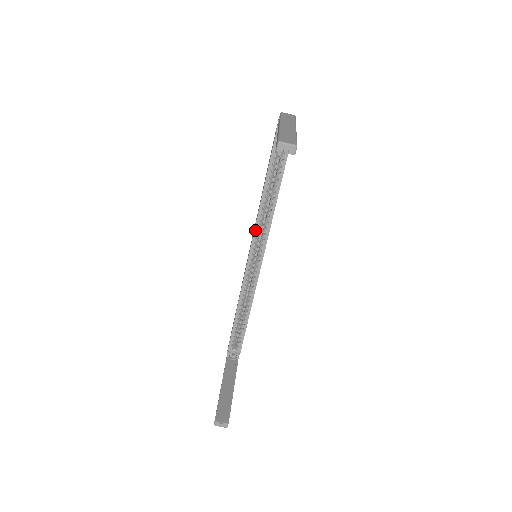
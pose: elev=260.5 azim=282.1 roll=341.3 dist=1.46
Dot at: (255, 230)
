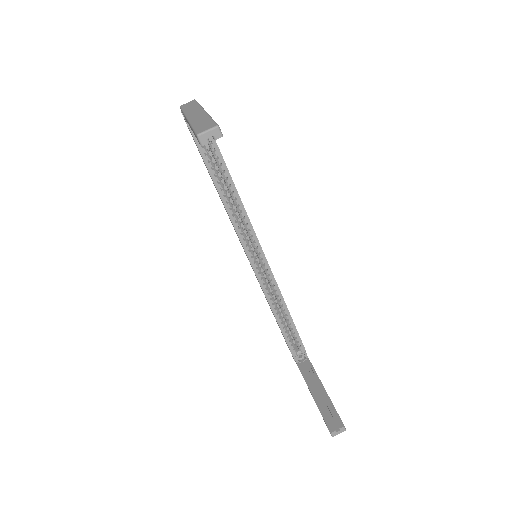
Dot at: (238, 234)
